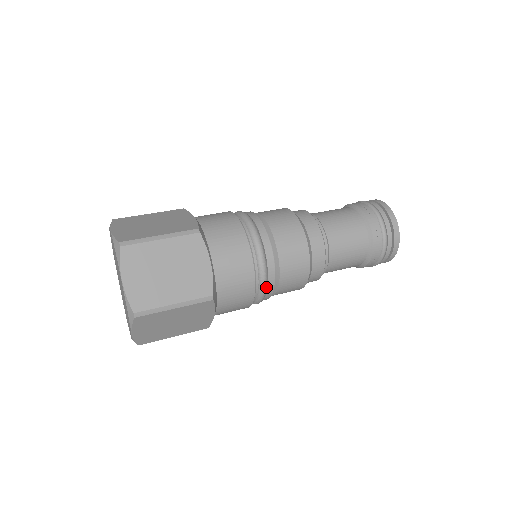
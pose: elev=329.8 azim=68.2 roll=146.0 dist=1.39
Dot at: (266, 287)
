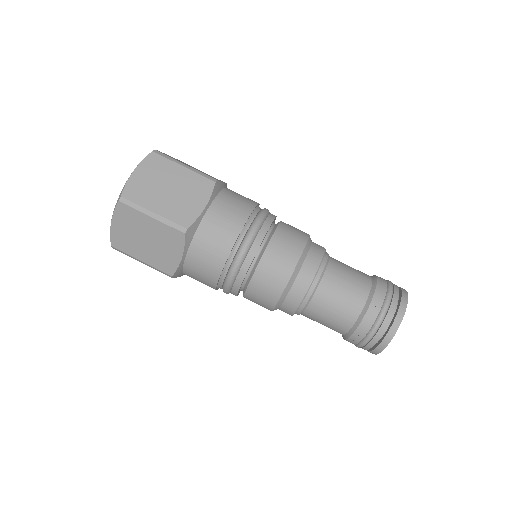
Dot at: occluded
